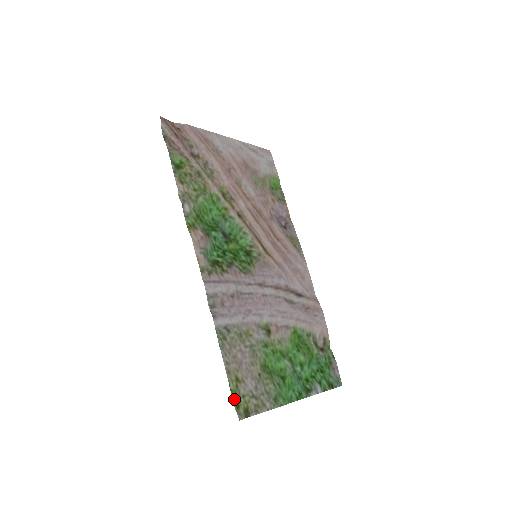
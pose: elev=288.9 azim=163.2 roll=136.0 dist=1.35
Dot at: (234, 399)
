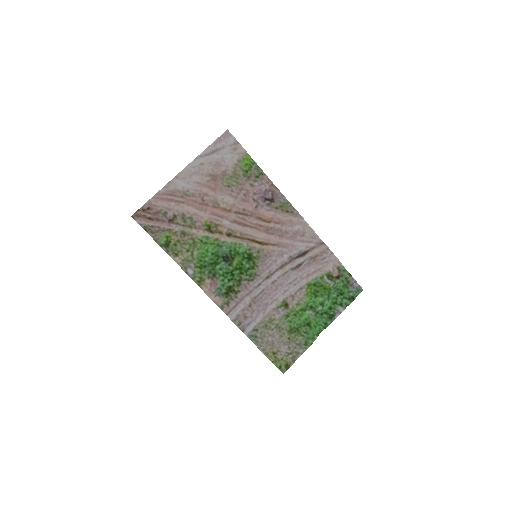
Dot at: (276, 365)
